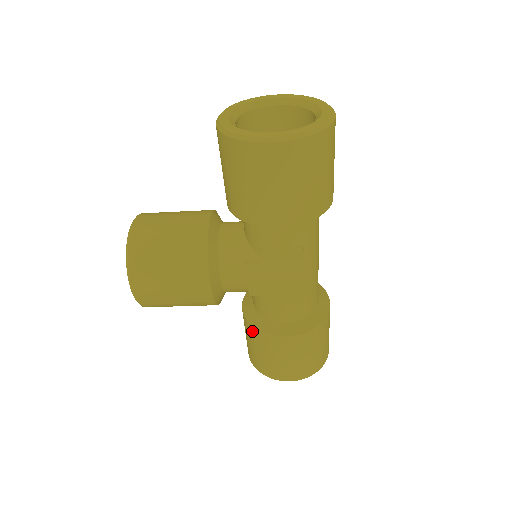
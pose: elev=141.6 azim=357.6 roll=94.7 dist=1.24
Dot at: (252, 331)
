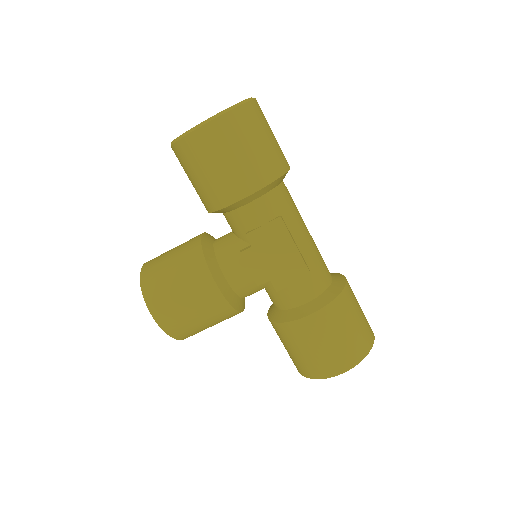
Dot at: (281, 329)
